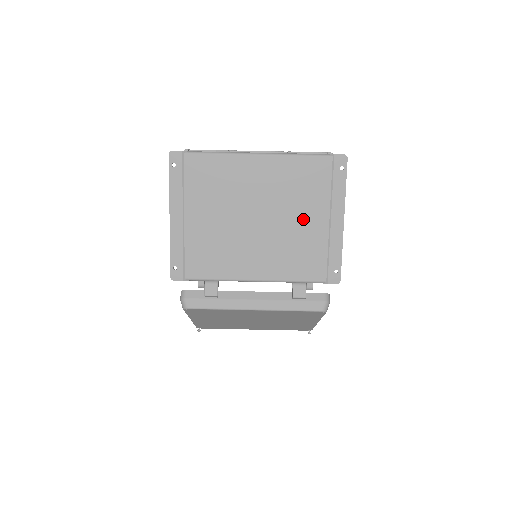
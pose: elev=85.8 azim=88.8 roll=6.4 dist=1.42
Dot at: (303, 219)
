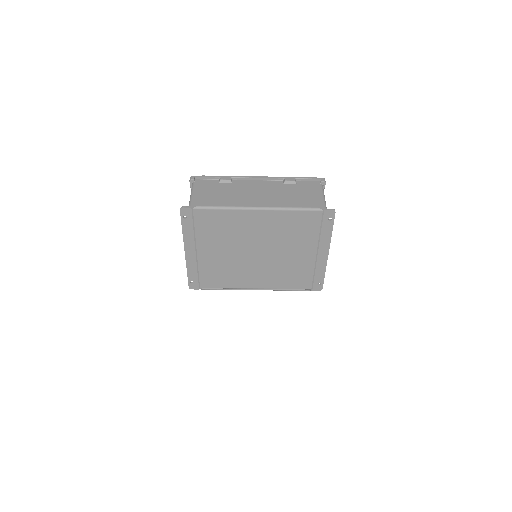
Dot at: (295, 252)
